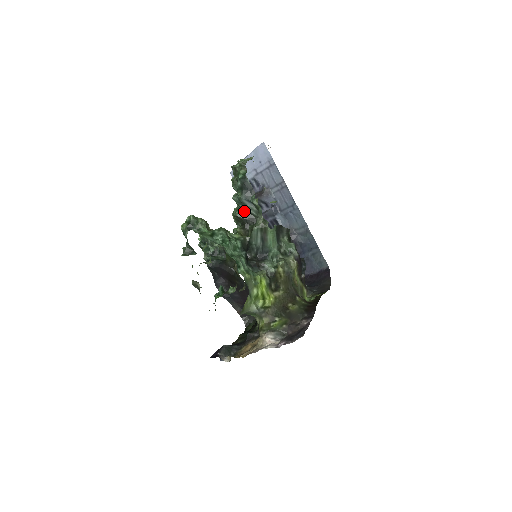
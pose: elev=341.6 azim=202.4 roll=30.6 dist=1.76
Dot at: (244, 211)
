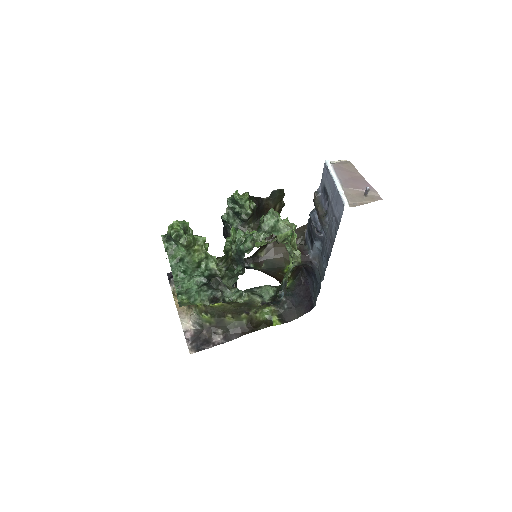
Dot at: occluded
